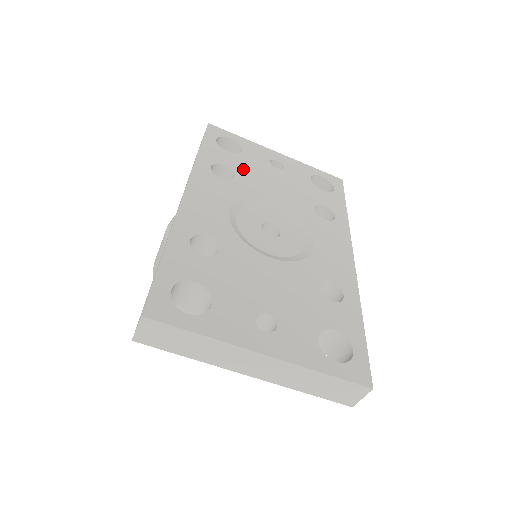
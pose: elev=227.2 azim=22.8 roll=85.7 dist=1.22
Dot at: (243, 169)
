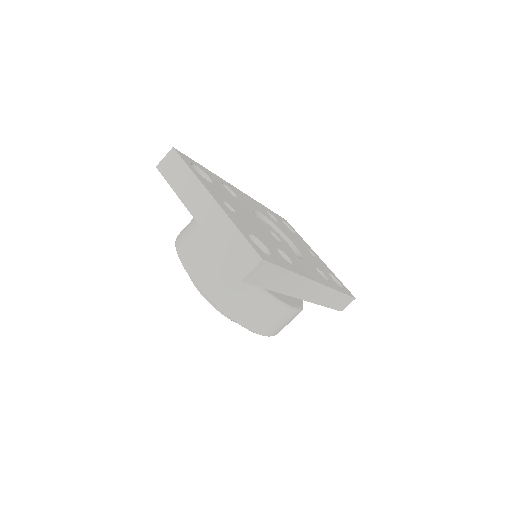
Dot at: (287, 230)
